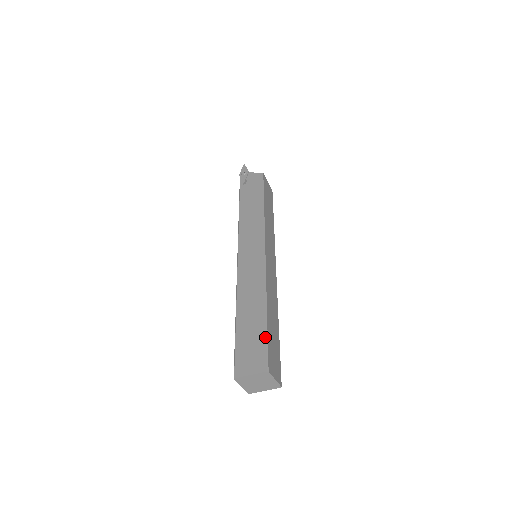
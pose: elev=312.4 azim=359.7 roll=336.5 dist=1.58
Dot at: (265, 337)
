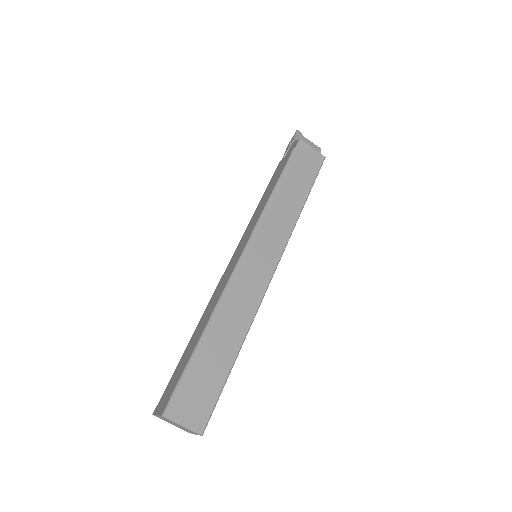
Dot at: (183, 370)
